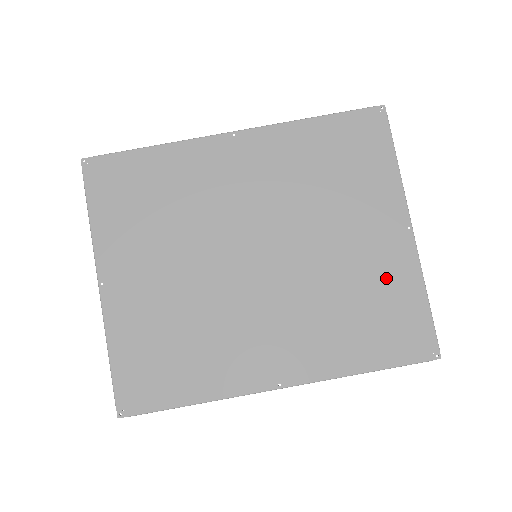
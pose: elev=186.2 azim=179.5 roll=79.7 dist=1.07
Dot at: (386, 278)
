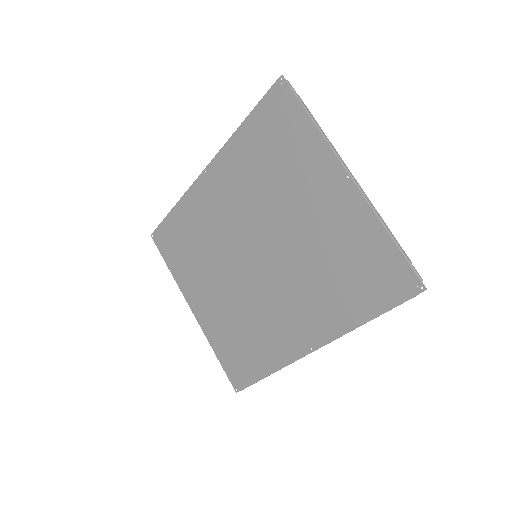
Dot at: (348, 233)
